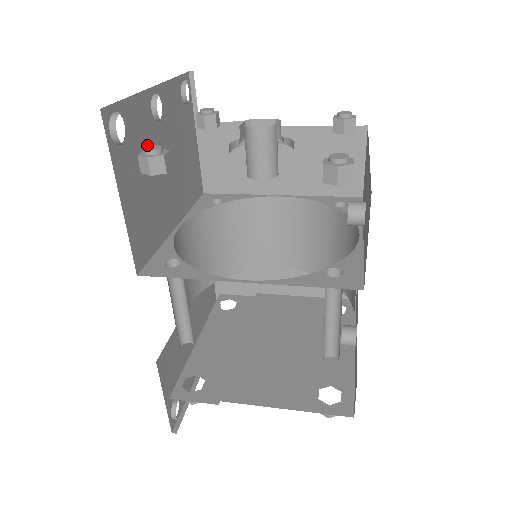
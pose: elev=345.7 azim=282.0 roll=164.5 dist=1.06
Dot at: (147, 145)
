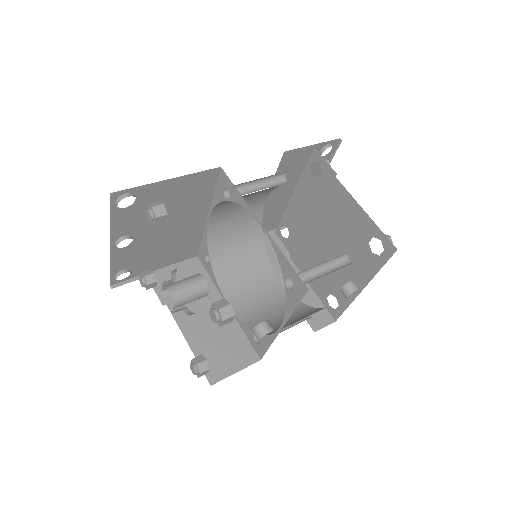
Dot at: (142, 250)
